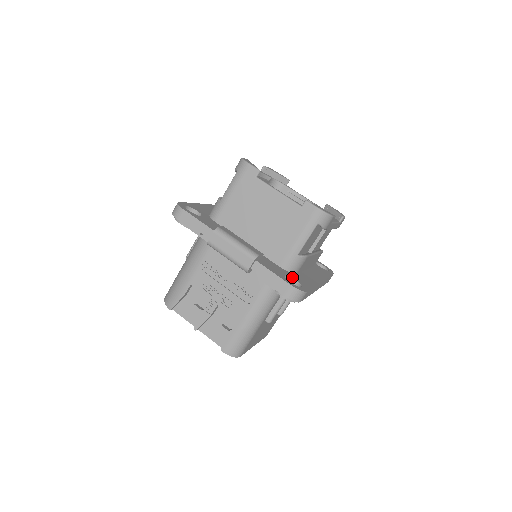
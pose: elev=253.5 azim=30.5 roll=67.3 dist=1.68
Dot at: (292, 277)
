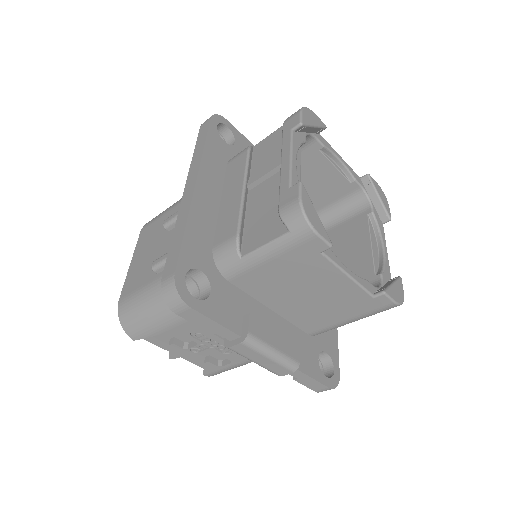
Dot at: (323, 350)
